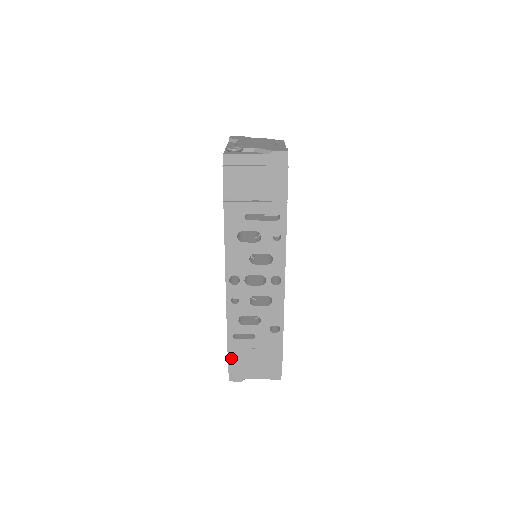
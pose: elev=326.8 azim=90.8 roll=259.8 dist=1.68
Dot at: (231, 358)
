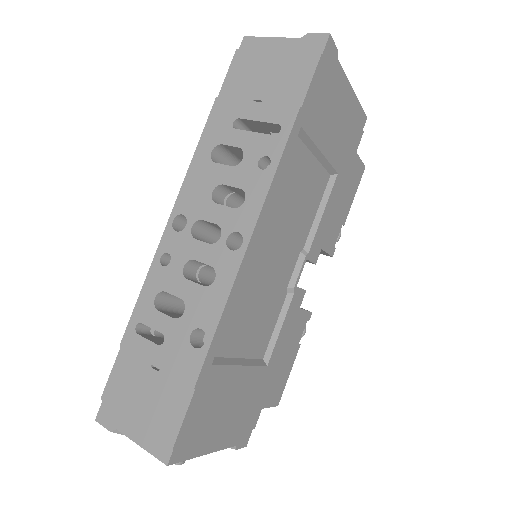
Dot at: (117, 370)
